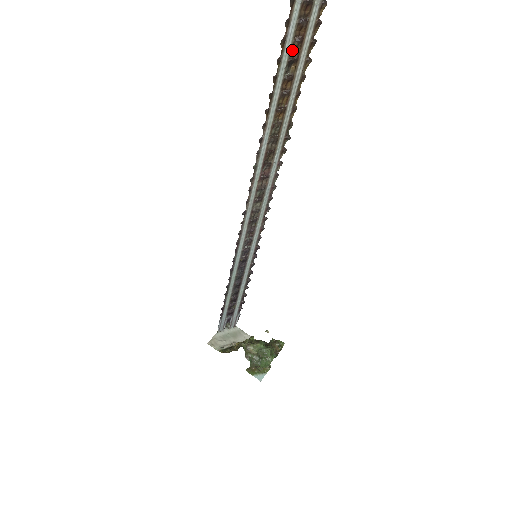
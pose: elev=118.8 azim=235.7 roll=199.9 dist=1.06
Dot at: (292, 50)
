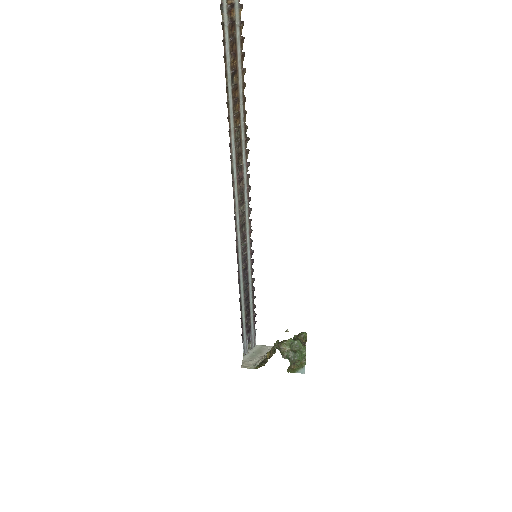
Dot at: (231, 64)
